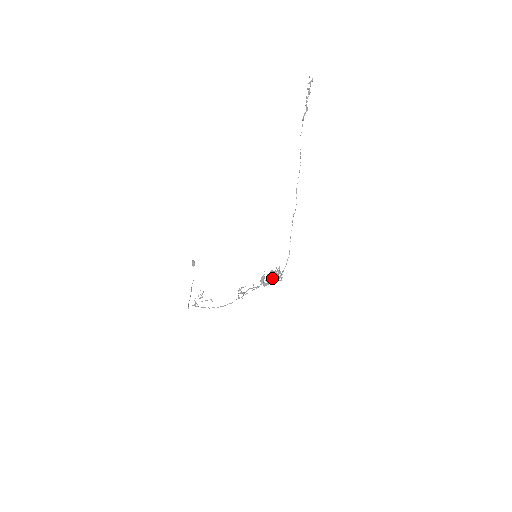
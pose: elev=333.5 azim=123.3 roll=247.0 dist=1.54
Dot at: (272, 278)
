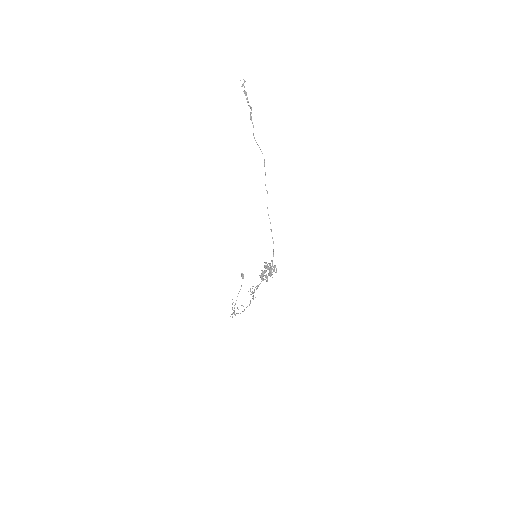
Dot at: occluded
